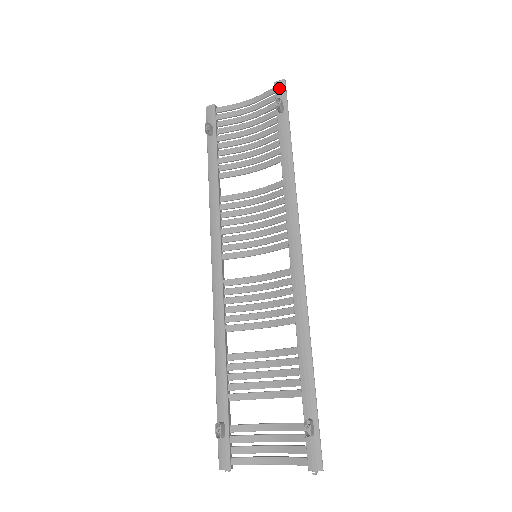
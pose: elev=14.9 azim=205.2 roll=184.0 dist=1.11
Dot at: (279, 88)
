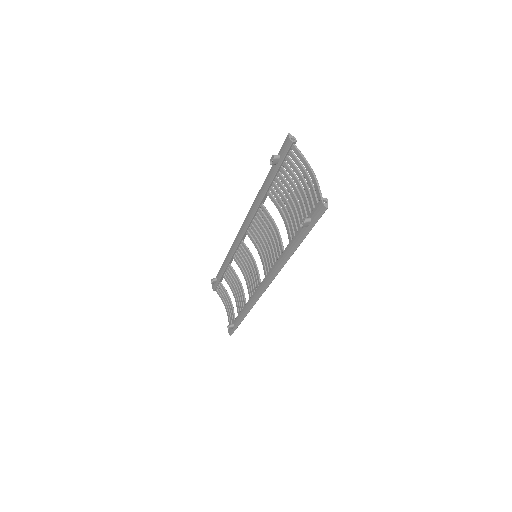
Dot at: (318, 208)
